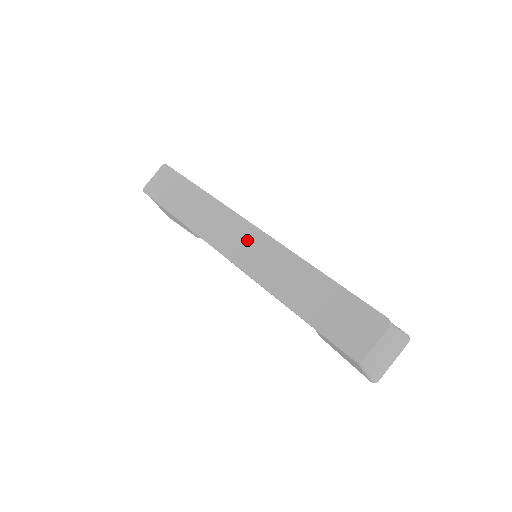
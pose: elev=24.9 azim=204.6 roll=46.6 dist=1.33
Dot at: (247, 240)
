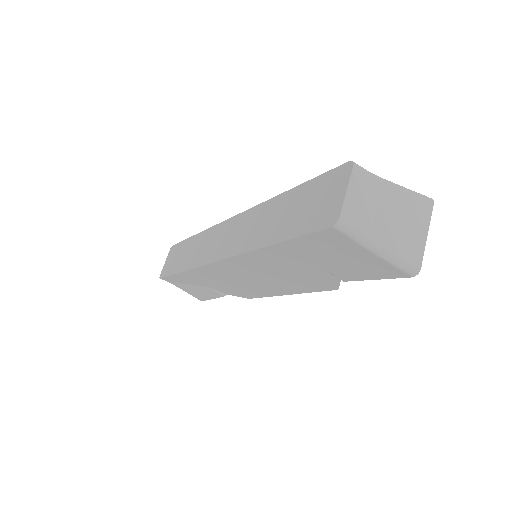
Dot at: (226, 233)
